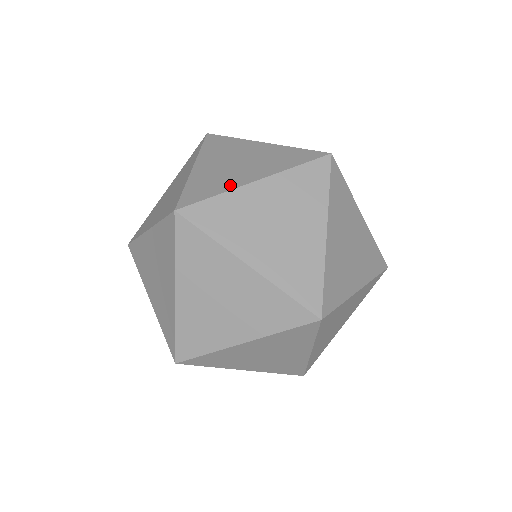
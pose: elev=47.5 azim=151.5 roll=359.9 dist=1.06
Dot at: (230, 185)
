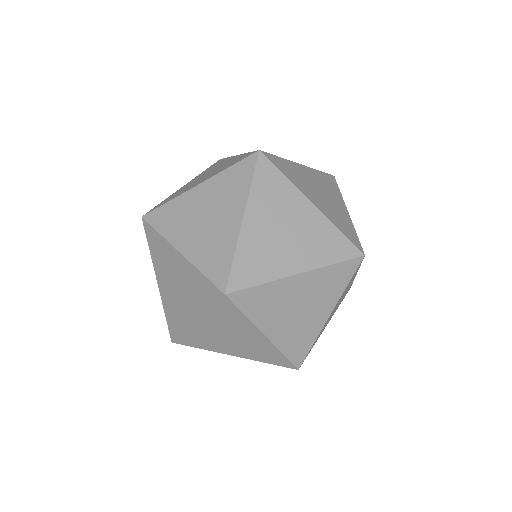
Dot at: occluded
